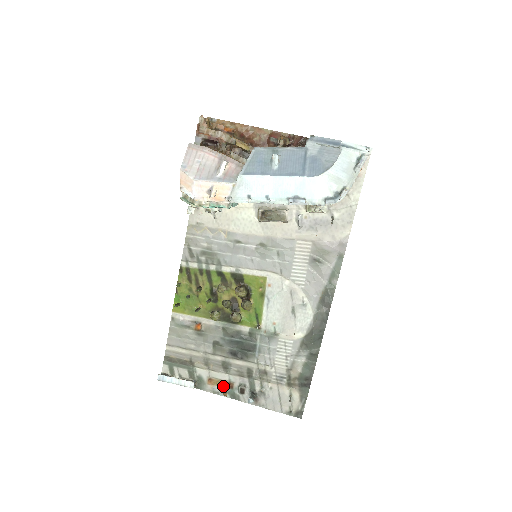
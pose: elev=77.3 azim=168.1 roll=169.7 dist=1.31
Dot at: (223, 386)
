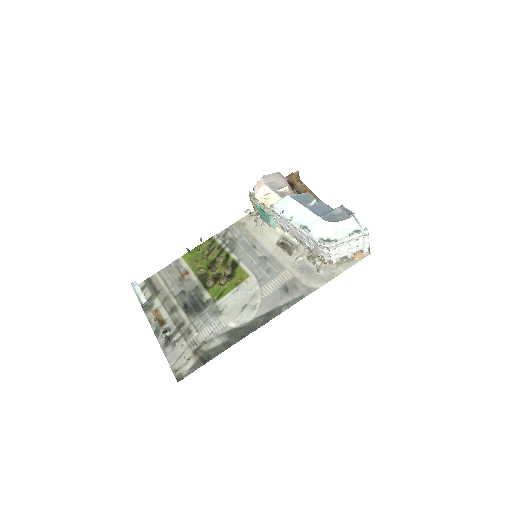
Dot at: (158, 321)
